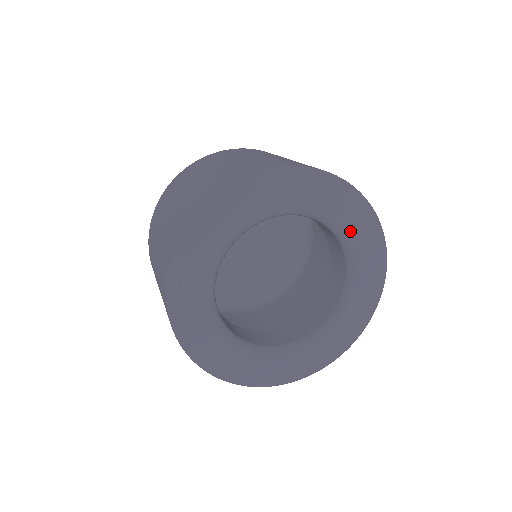
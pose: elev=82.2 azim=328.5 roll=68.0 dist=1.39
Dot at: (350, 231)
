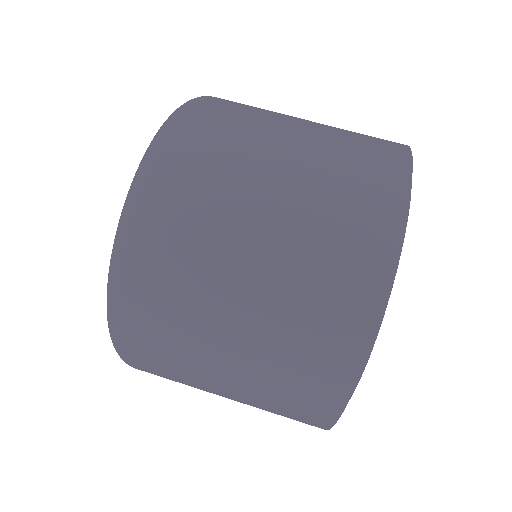
Dot at: occluded
